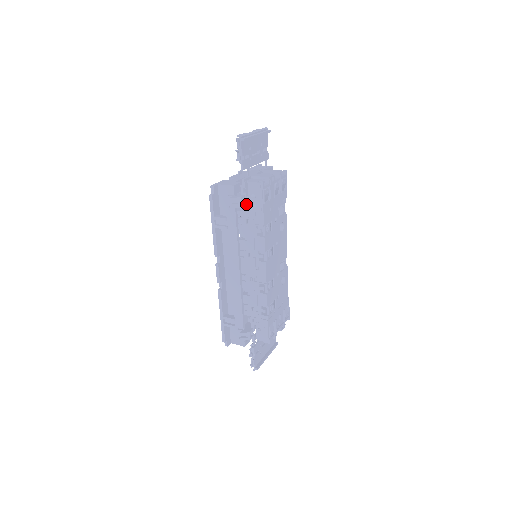
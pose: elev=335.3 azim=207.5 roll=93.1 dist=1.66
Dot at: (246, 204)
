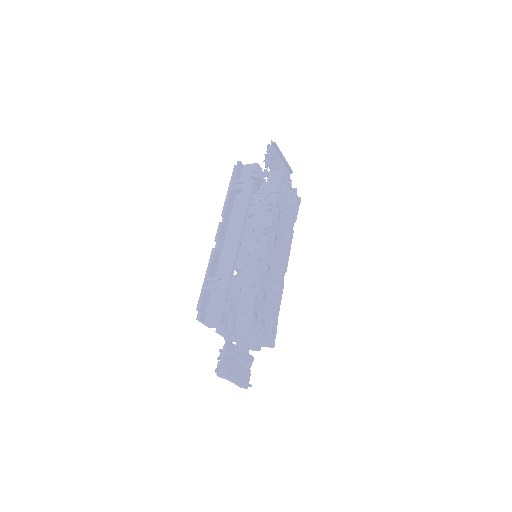
Dot at: (263, 187)
